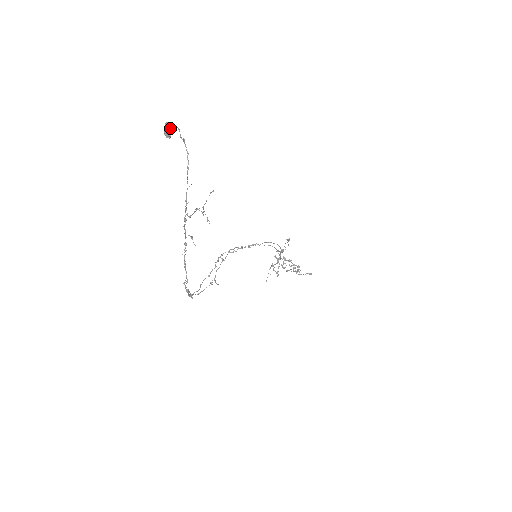
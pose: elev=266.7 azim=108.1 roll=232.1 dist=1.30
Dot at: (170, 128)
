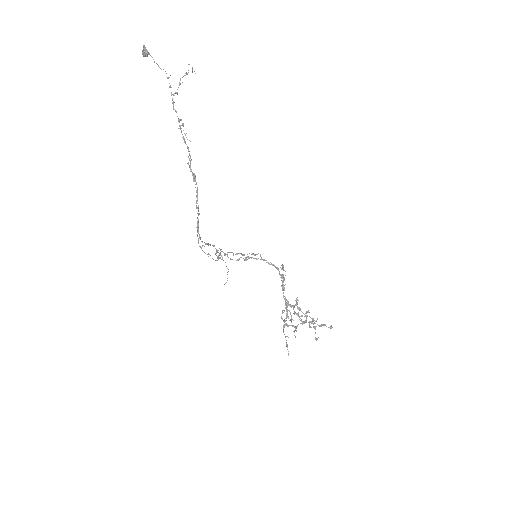
Dot at: (146, 51)
